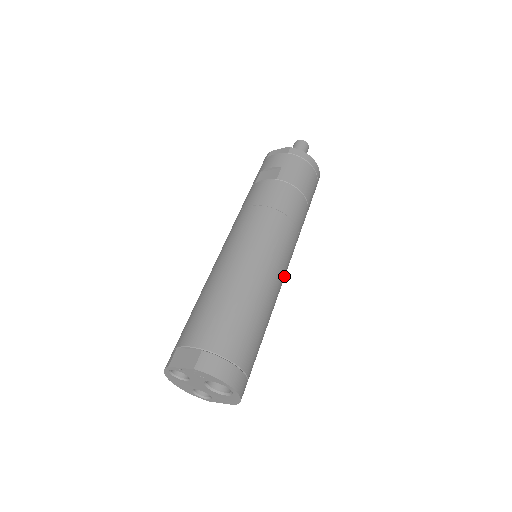
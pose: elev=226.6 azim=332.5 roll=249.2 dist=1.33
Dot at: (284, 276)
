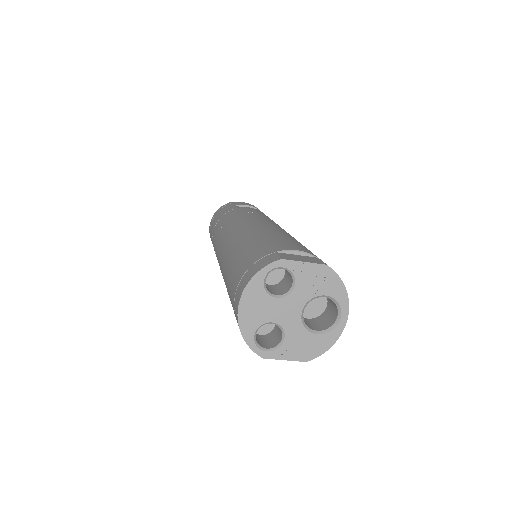
Dot at: occluded
